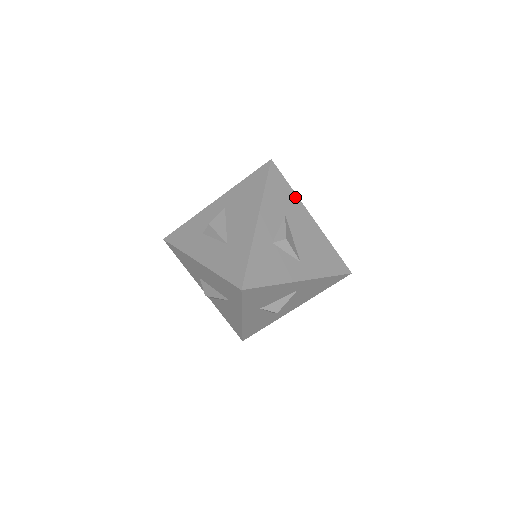
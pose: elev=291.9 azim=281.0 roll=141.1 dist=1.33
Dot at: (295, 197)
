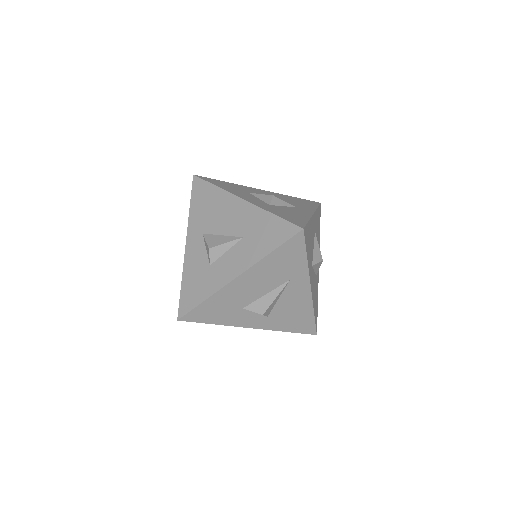
Dot at: (236, 185)
